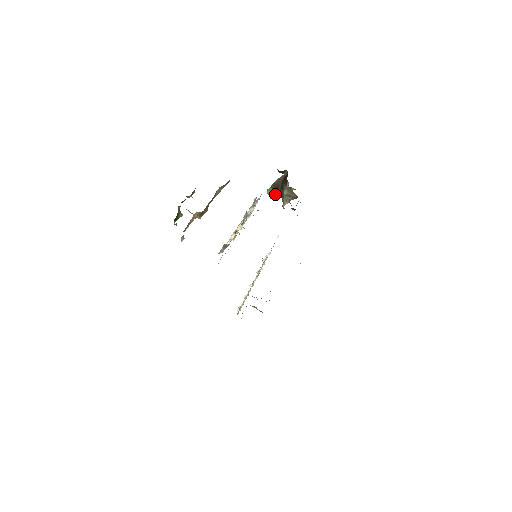
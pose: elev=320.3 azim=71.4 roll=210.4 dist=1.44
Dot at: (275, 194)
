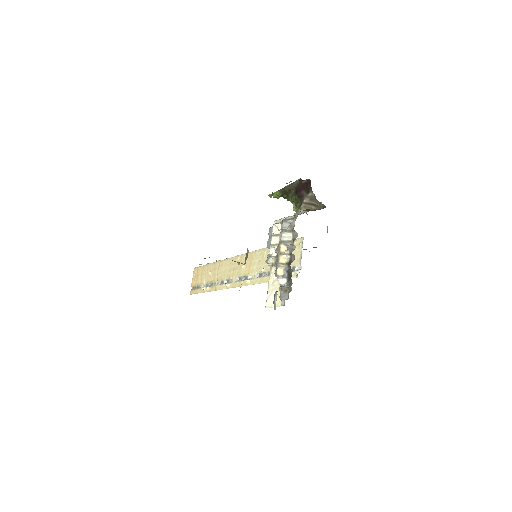
Dot at: (282, 196)
